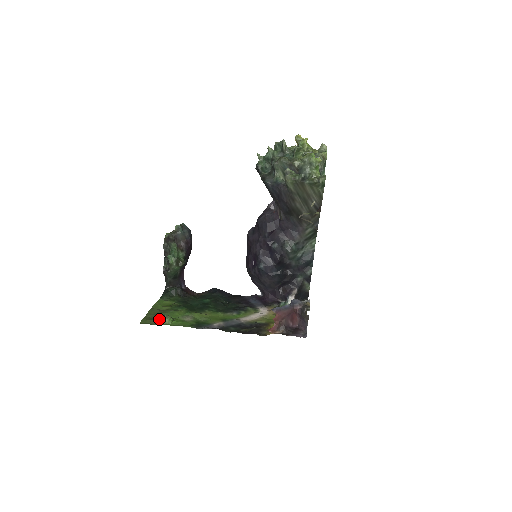
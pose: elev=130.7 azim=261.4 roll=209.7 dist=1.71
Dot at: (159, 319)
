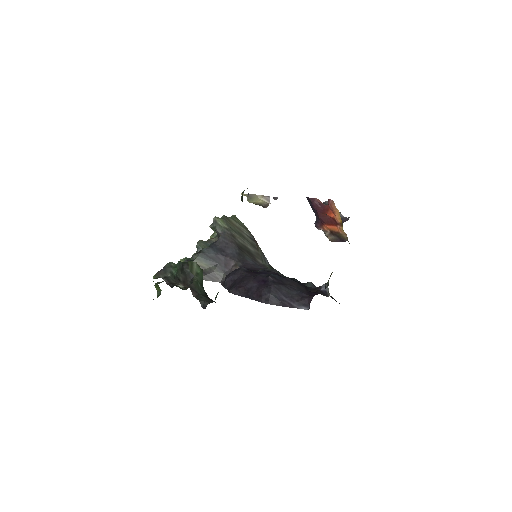
Dot at: (242, 194)
